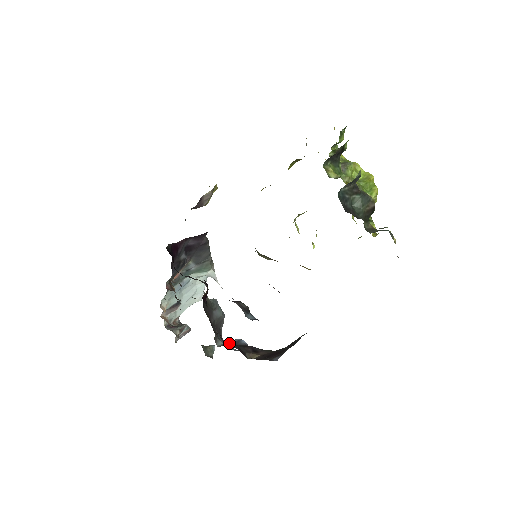
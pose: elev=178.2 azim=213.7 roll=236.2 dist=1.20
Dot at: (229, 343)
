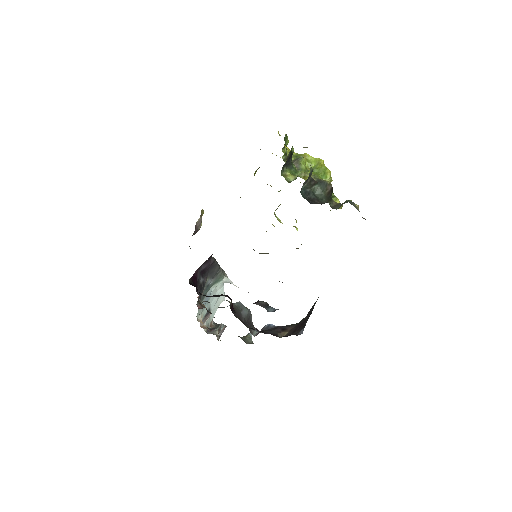
Dot at: (262, 331)
